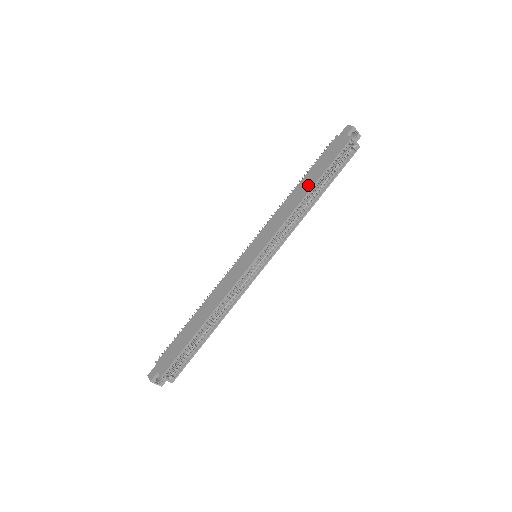
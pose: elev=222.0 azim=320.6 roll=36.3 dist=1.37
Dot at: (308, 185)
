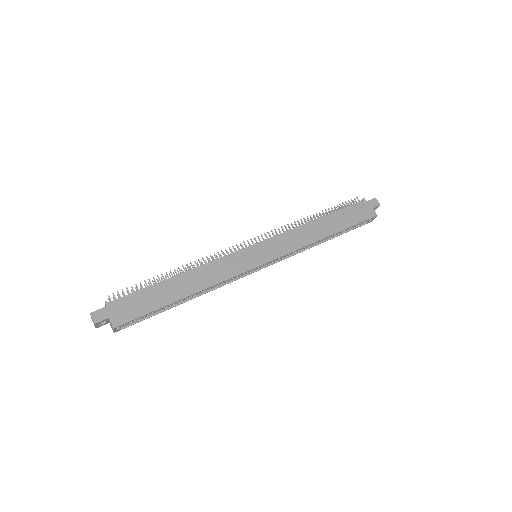
Dot at: (330, 228)
